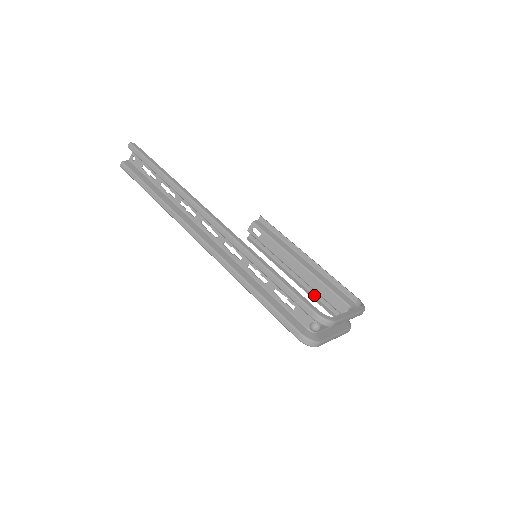
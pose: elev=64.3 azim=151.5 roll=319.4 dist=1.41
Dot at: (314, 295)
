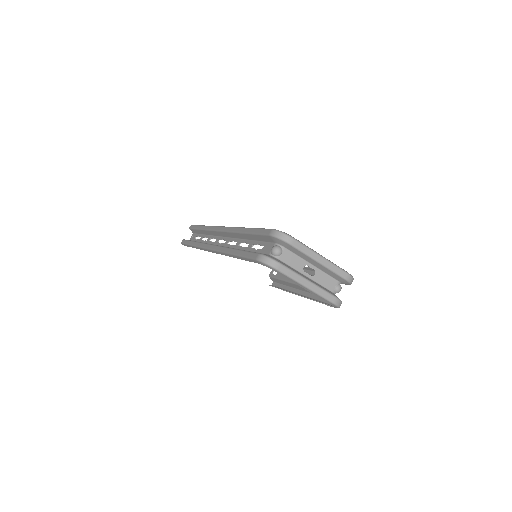
Dot at: (315, 299)
